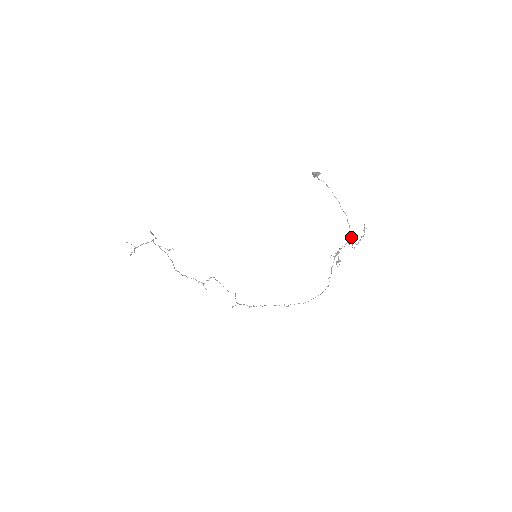
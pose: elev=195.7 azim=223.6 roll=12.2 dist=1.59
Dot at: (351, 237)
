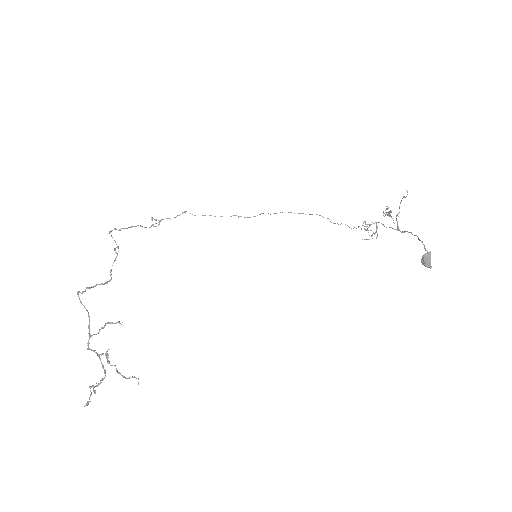
Dot at: occluded
